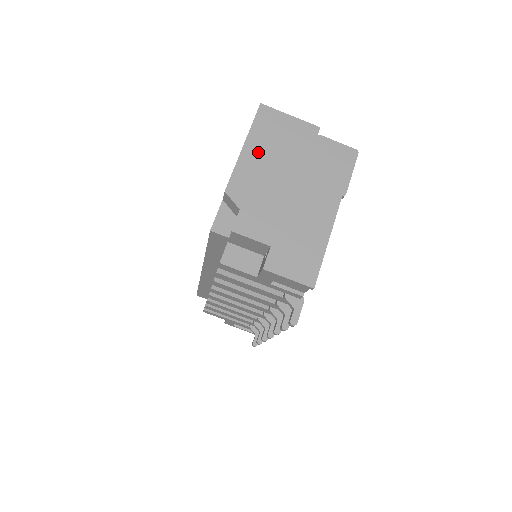
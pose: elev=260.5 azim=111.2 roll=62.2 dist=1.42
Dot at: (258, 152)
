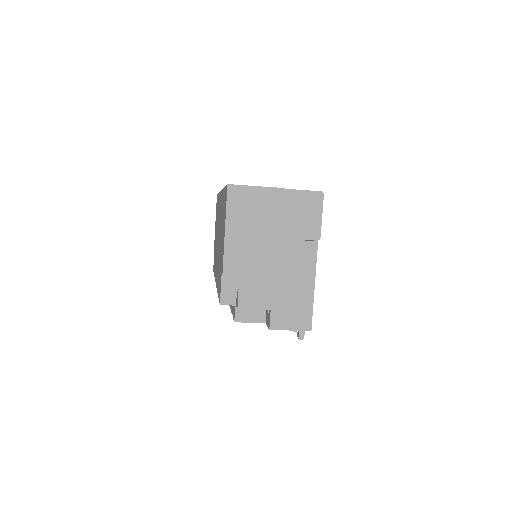
Dot at: (239, 233)
